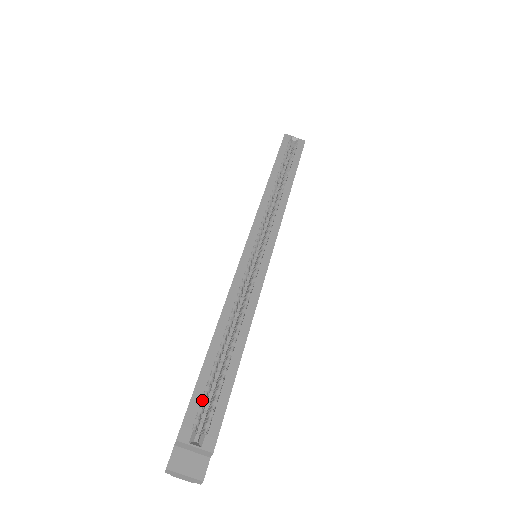
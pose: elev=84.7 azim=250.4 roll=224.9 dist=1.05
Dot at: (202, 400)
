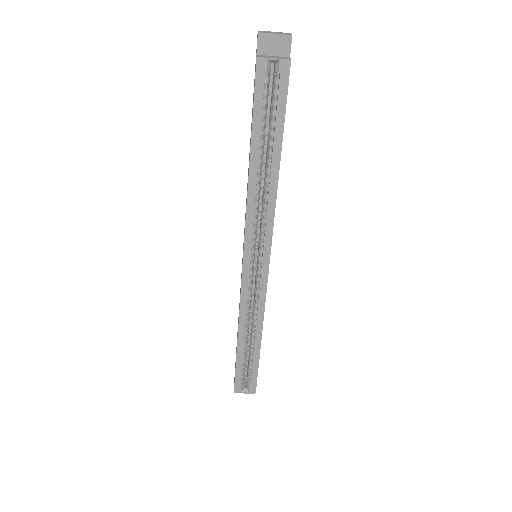
Dot at: (242, 372)
